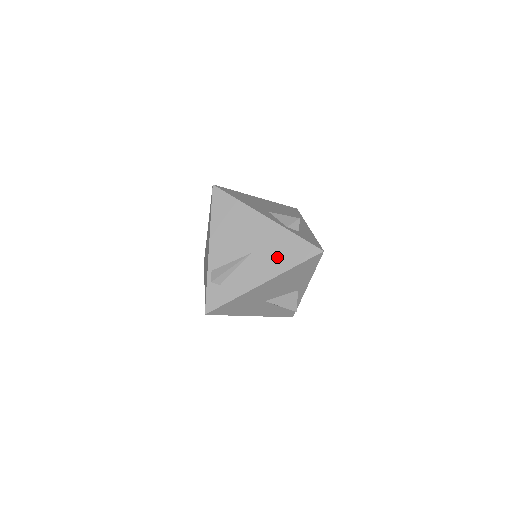
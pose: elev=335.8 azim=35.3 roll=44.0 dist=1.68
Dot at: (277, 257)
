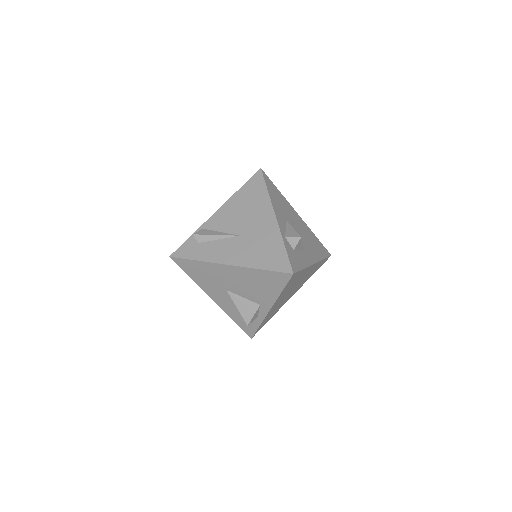
Dot at: (255, 252)
